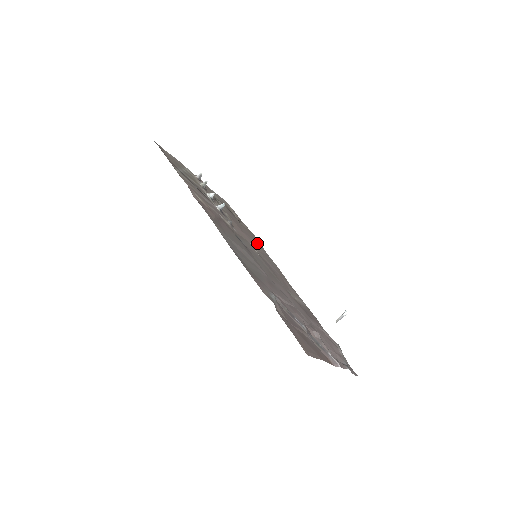
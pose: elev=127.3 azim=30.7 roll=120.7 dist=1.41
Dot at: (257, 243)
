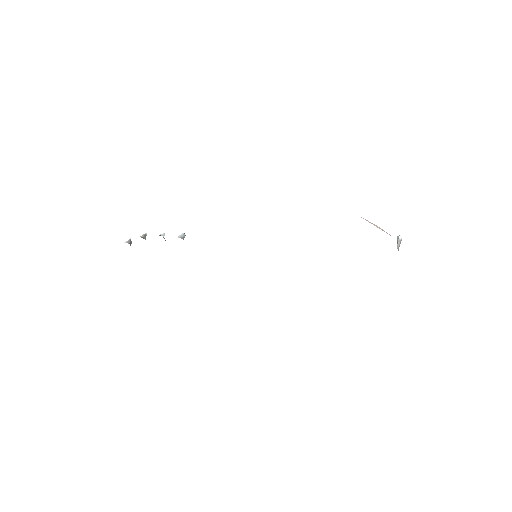
Dot at: occluded
